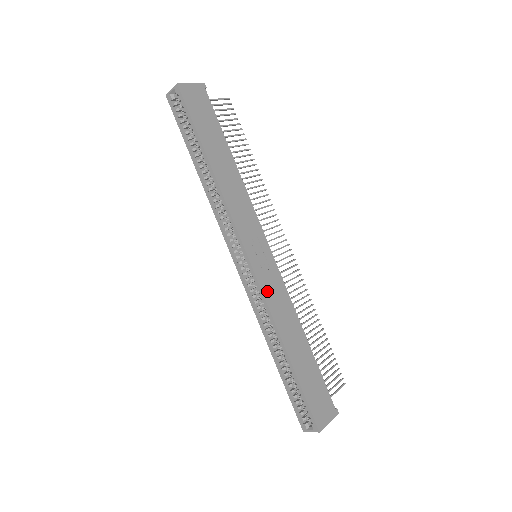
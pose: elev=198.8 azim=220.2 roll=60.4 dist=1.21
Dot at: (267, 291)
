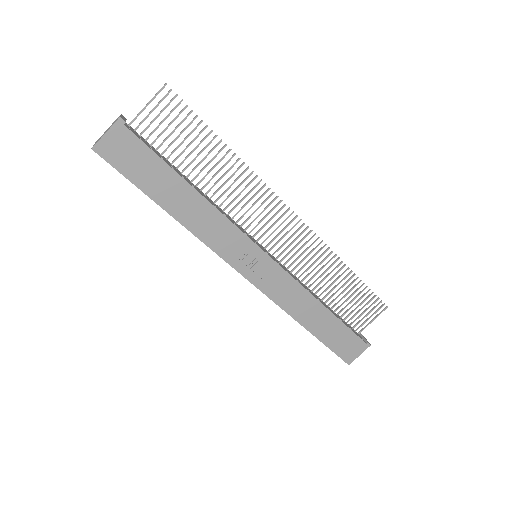
Dot at: (271, 292)
